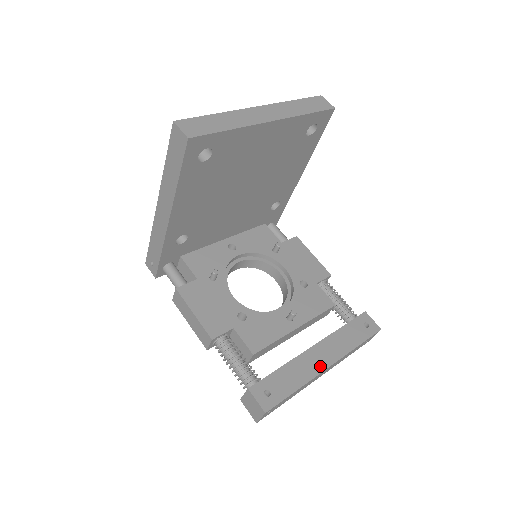
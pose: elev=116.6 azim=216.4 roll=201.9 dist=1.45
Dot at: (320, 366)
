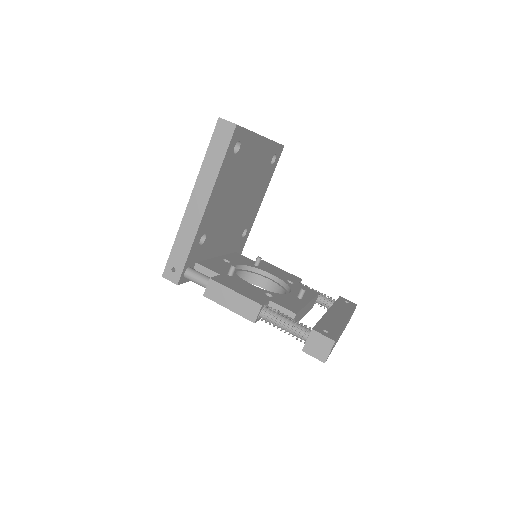
Dot at: (342, 320)
